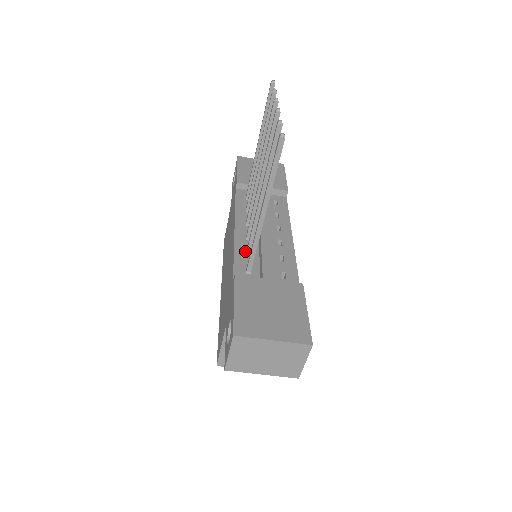
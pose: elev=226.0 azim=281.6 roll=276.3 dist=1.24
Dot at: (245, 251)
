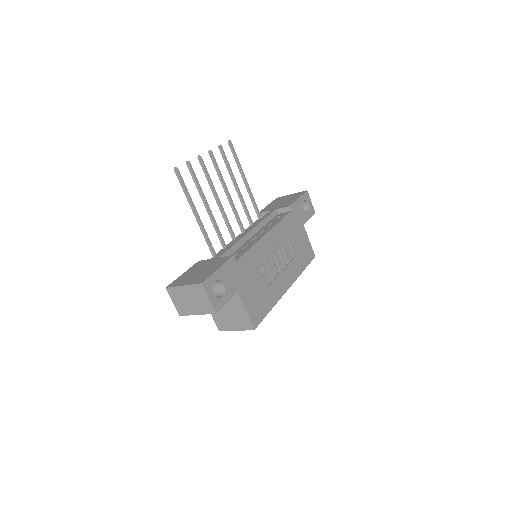
Dot at: occluded
